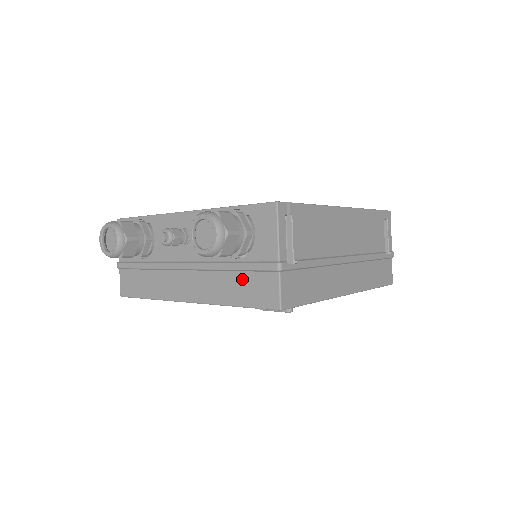
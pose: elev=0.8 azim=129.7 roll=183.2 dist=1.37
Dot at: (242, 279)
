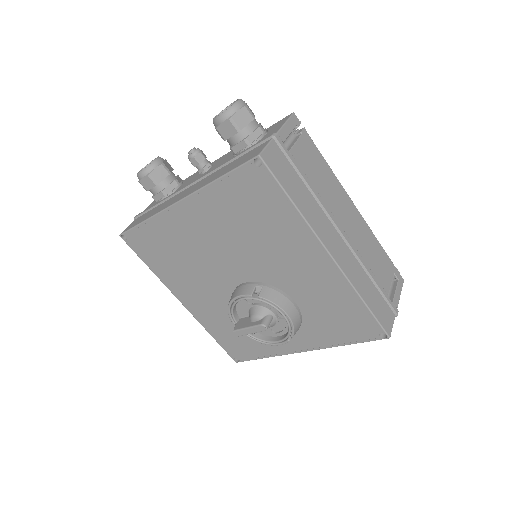
Dot at: (238, 160)
